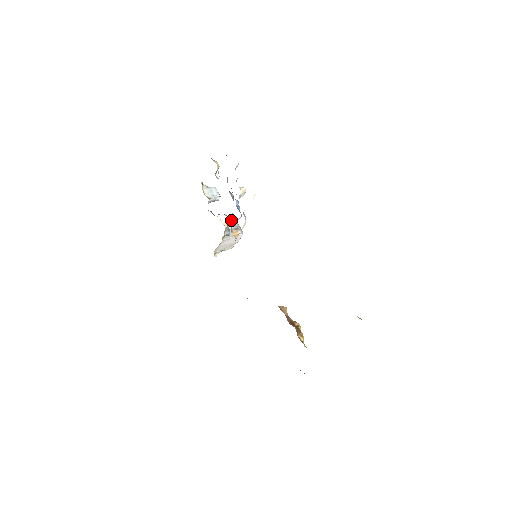
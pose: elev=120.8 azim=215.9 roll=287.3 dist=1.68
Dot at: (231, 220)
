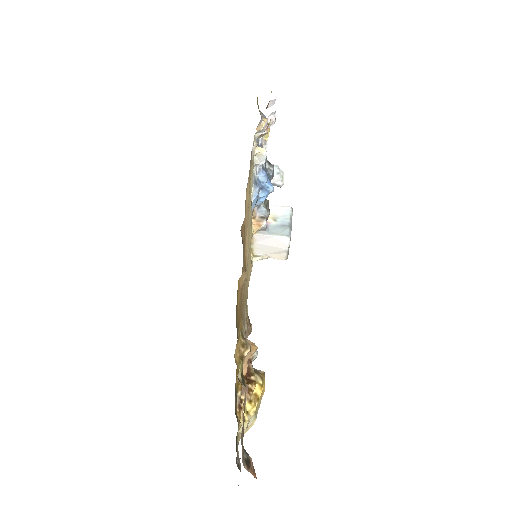
Dot at: (284, 215)
